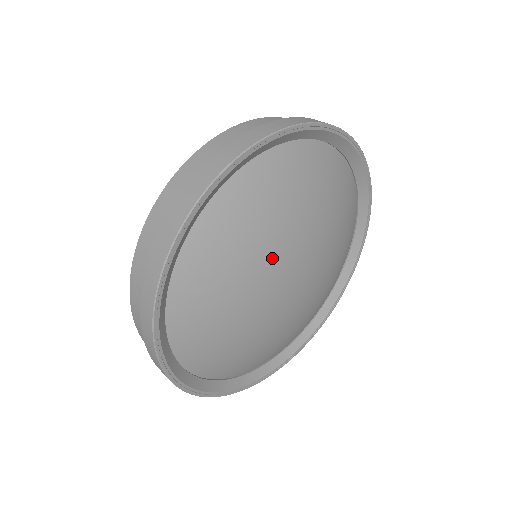
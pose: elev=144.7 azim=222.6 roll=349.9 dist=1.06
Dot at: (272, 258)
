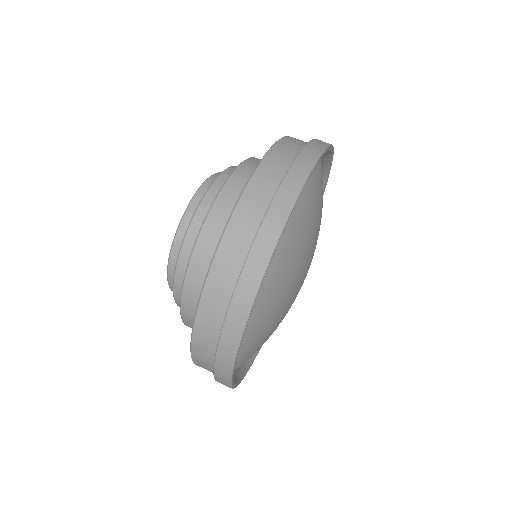
Dot at: (303, 262)
